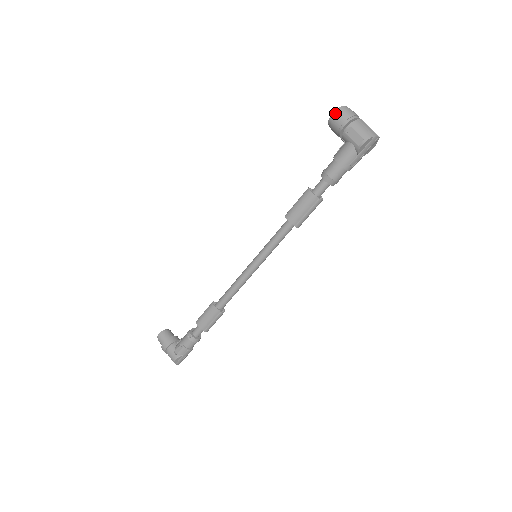
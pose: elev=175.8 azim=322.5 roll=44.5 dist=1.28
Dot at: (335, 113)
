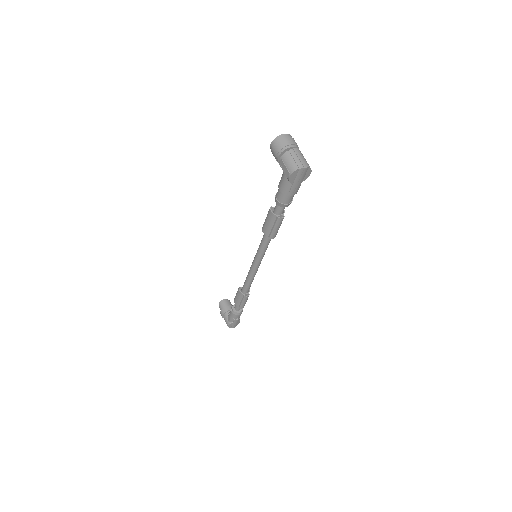
Dot at: (272, 144)
